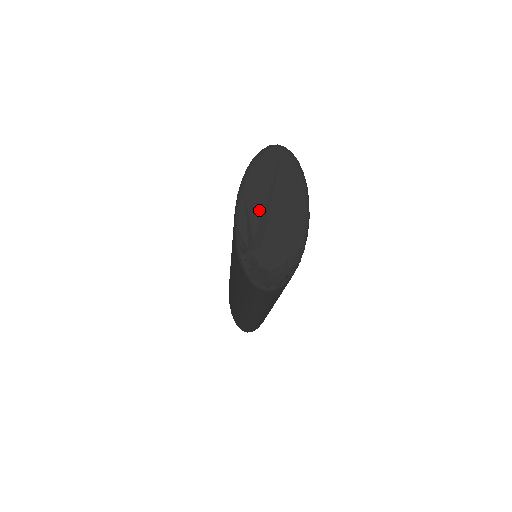
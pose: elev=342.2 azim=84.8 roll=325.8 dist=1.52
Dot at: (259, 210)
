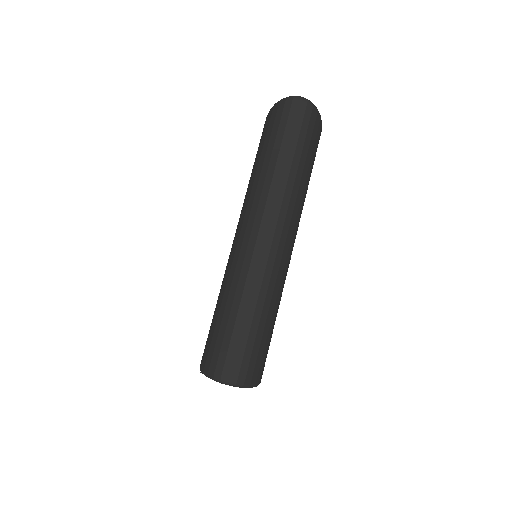
Dot at: occluded
